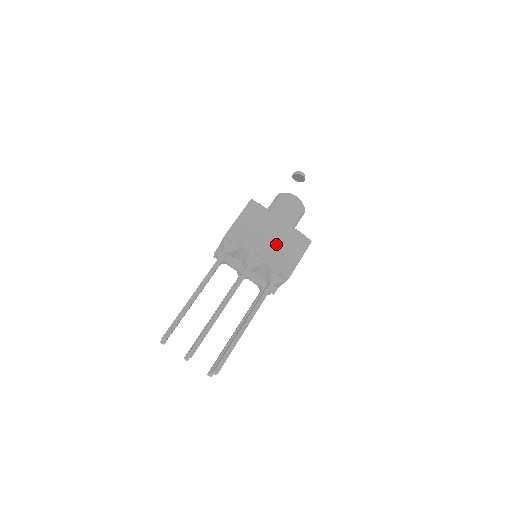
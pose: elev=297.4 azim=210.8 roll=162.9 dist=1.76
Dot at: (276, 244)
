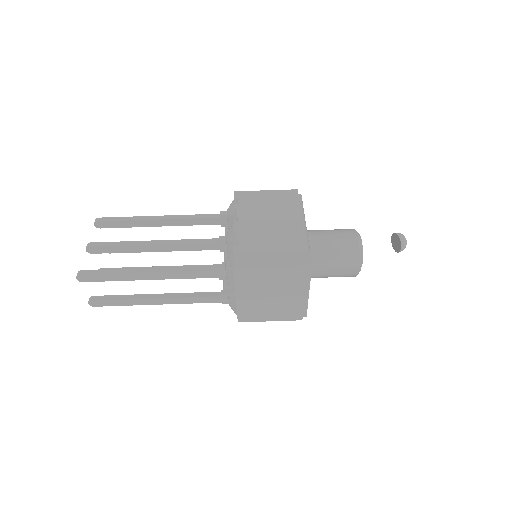
Dot at: (267, 231)
